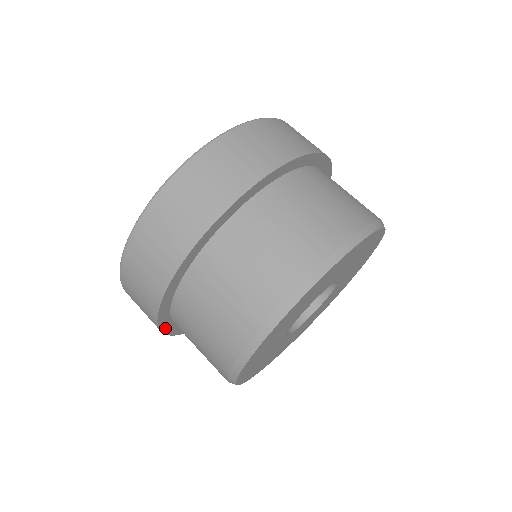
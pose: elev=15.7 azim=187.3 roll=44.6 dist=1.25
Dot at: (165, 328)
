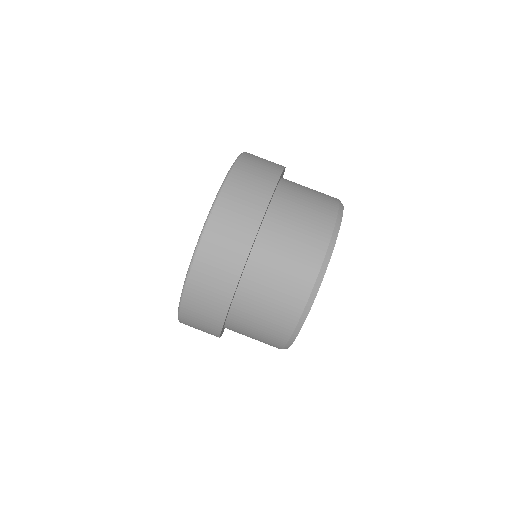
Dot at: occluded
